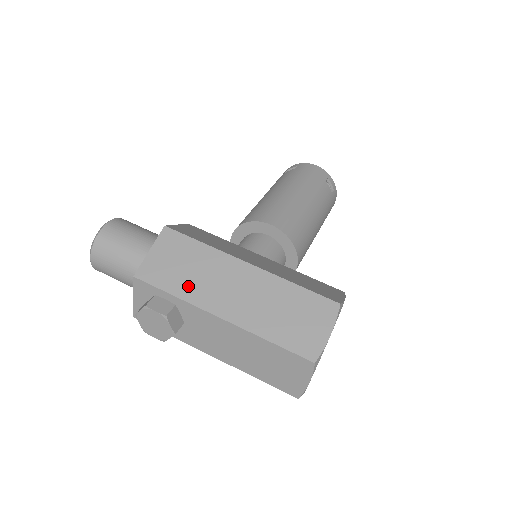
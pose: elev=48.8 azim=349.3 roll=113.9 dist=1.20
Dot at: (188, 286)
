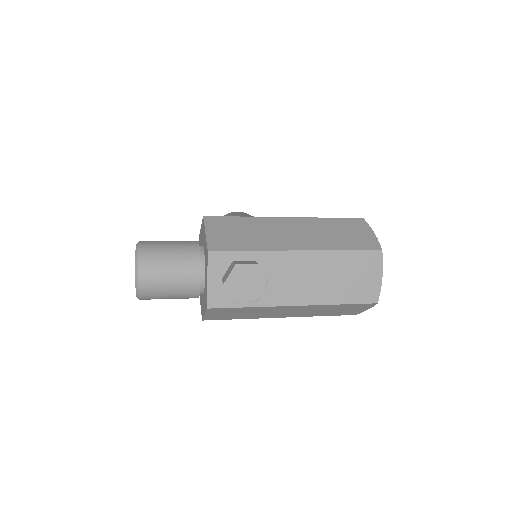
Dot at: (257, 242)
